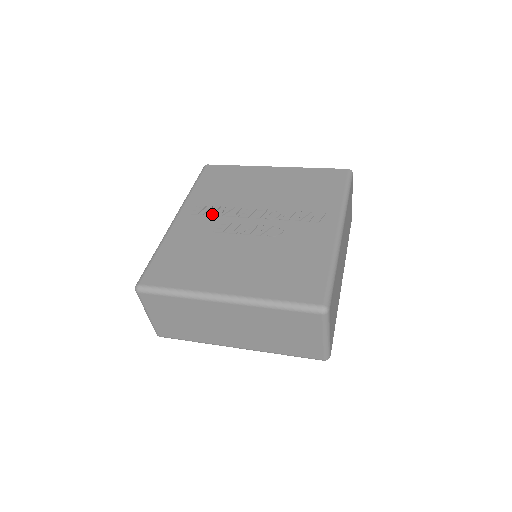
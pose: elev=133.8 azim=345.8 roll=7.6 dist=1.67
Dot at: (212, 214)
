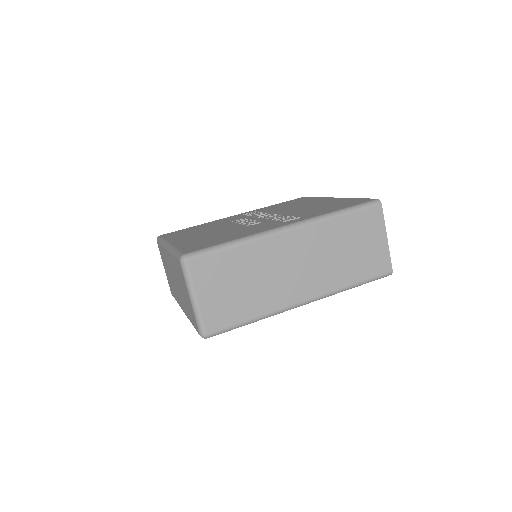
Dot at: (248, 214)
